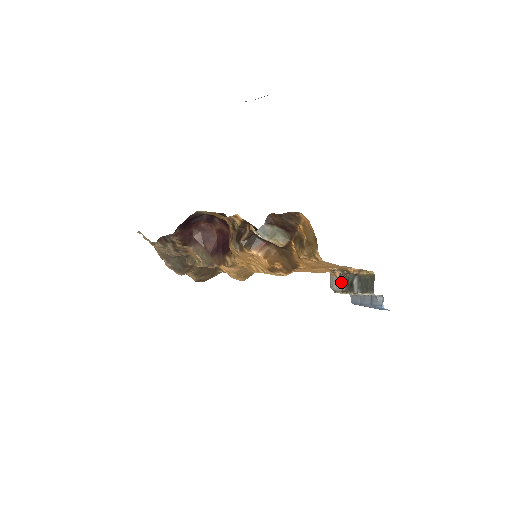
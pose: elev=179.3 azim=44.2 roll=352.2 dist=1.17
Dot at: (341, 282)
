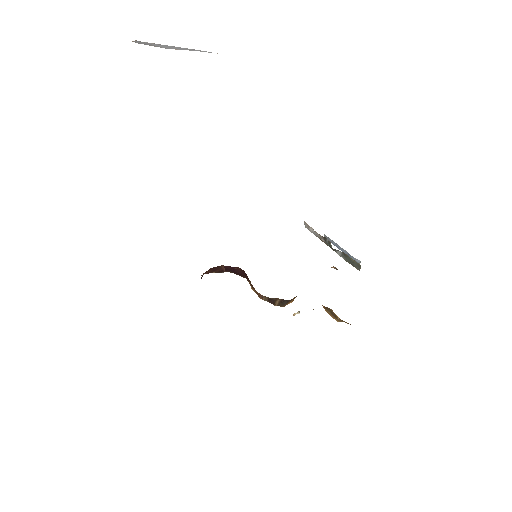
Dot at: (320, 237)
